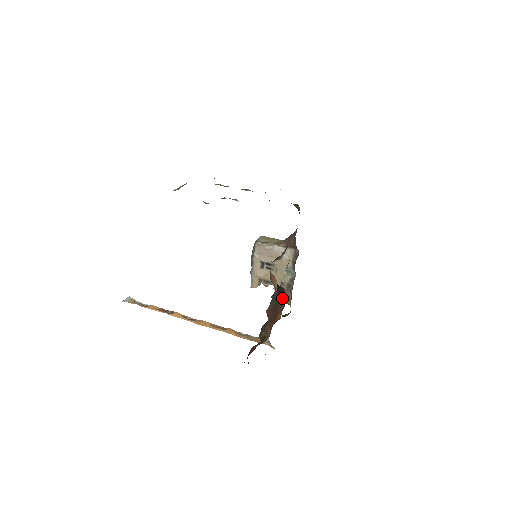
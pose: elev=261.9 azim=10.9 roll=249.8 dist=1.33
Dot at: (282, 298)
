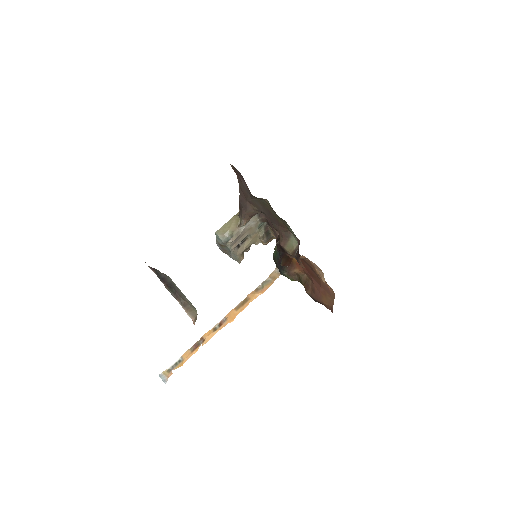
Dot at: occluded
